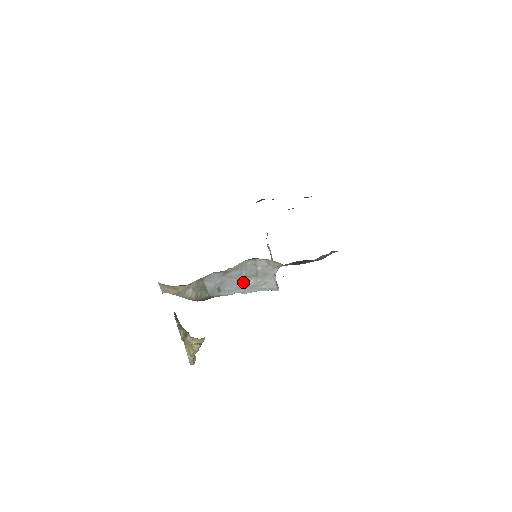
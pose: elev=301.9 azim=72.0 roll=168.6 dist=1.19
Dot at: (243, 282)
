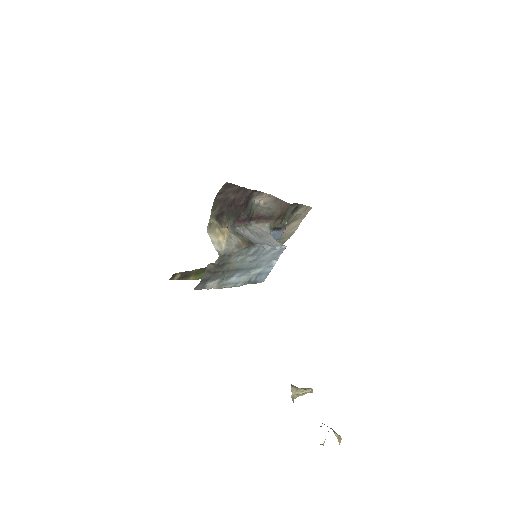
Dot at: (260, 239)
